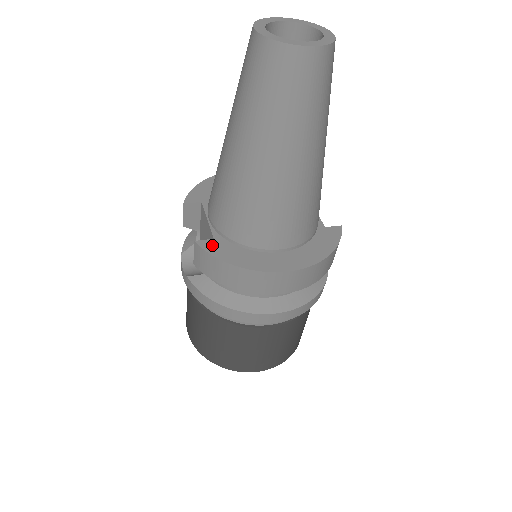
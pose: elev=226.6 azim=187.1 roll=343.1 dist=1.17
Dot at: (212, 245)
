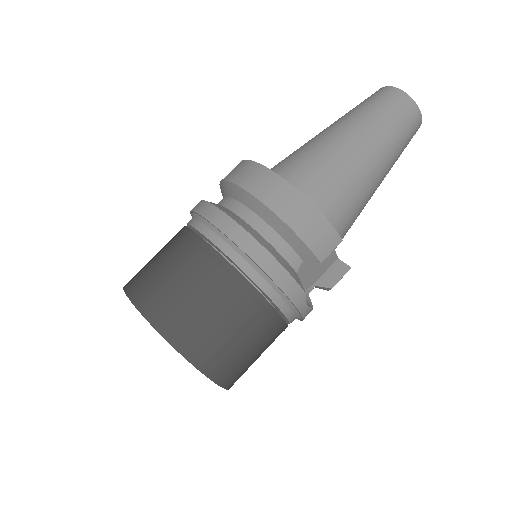
Dot at: occluded
